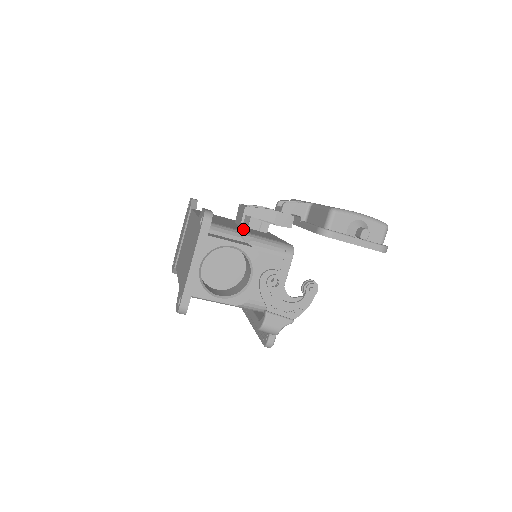
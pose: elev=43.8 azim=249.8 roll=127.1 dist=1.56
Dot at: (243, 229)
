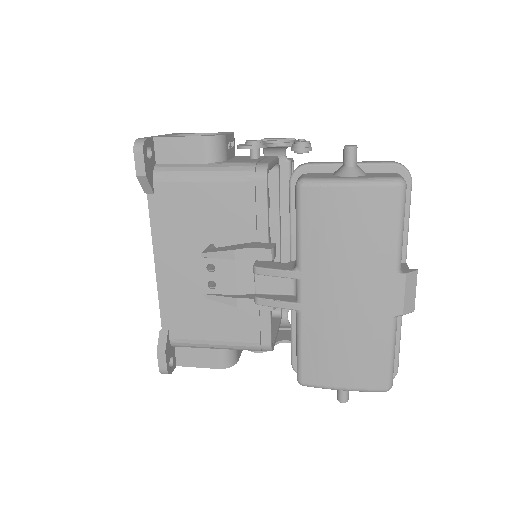
Dot at: (213, 316)
